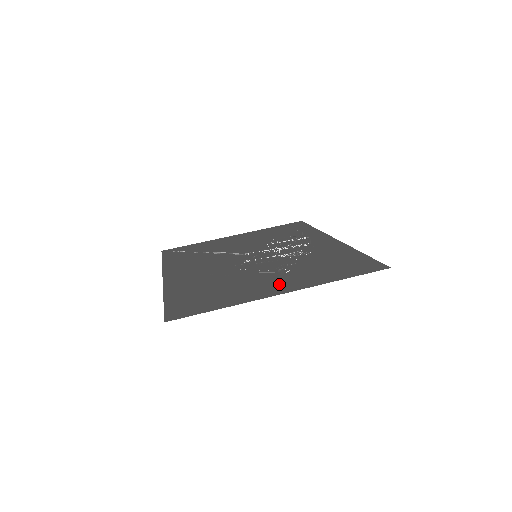
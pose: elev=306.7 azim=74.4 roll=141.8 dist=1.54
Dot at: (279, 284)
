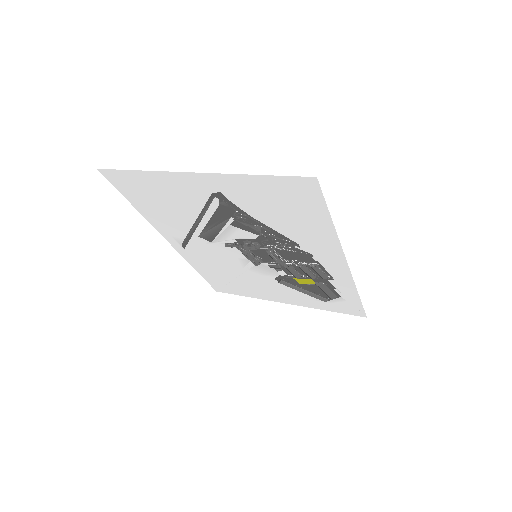
Dot at: (210, 191)
